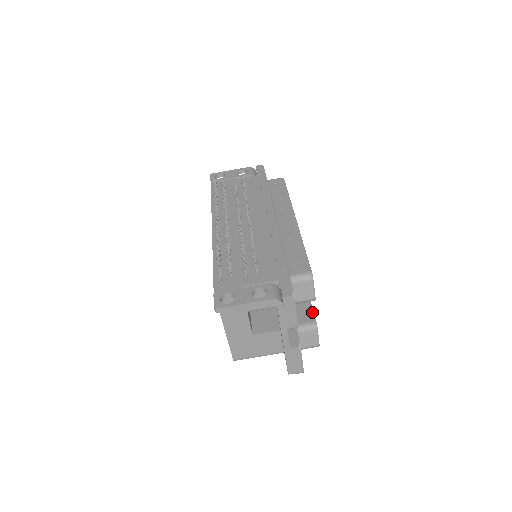
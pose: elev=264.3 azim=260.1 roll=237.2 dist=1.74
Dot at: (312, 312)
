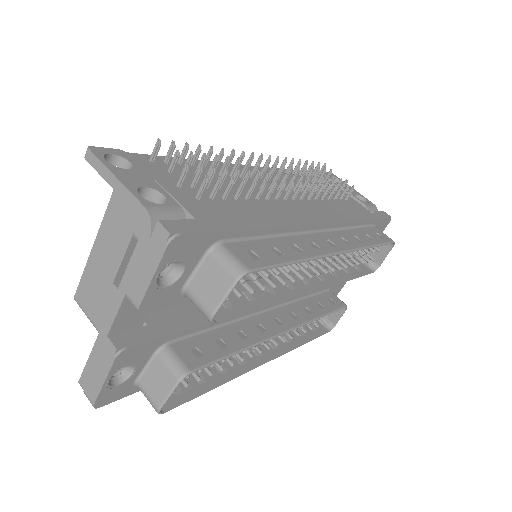
Dot at: (208, 362)
